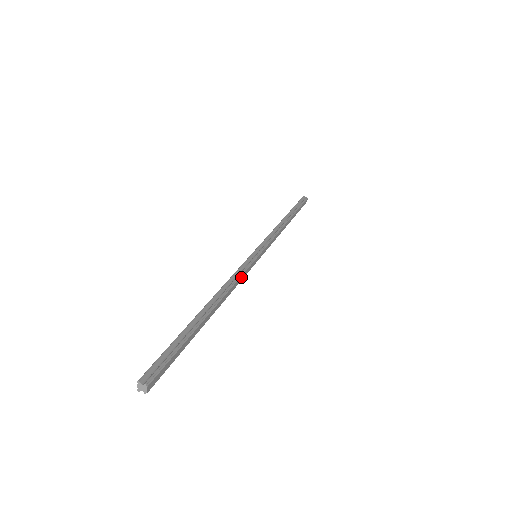
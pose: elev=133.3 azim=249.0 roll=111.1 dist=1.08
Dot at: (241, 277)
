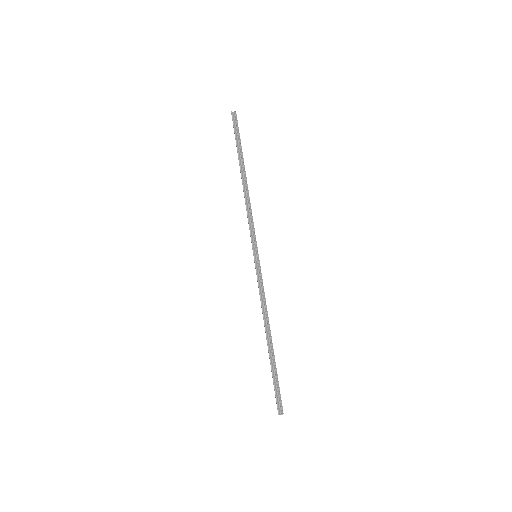
Dot at: (264, 292)
